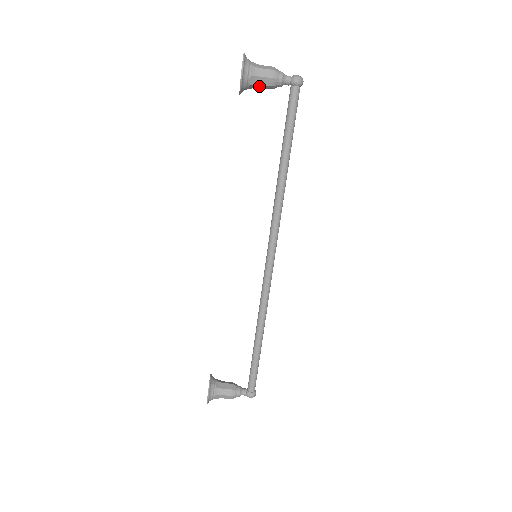
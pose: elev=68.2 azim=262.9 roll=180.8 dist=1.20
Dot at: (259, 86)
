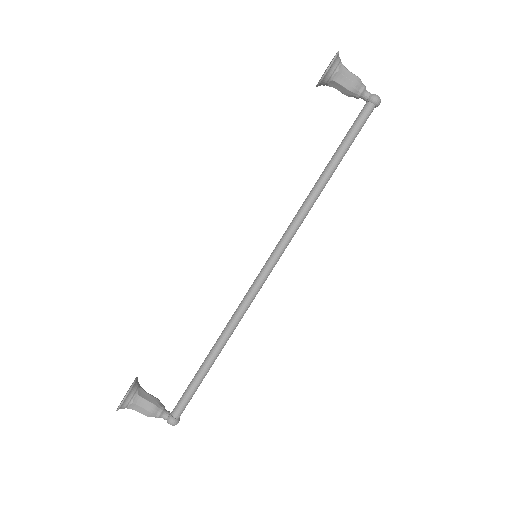
Dot at: (339, 87)
